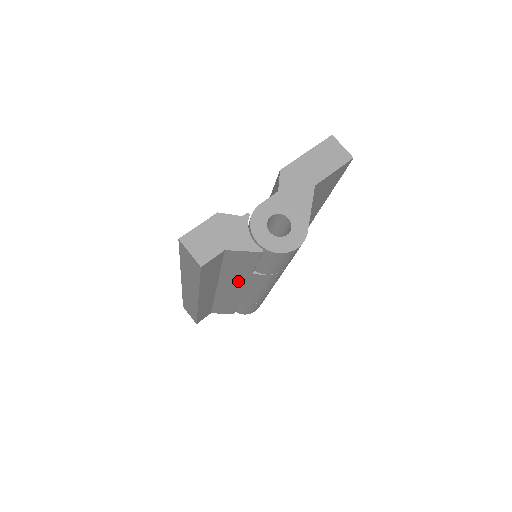
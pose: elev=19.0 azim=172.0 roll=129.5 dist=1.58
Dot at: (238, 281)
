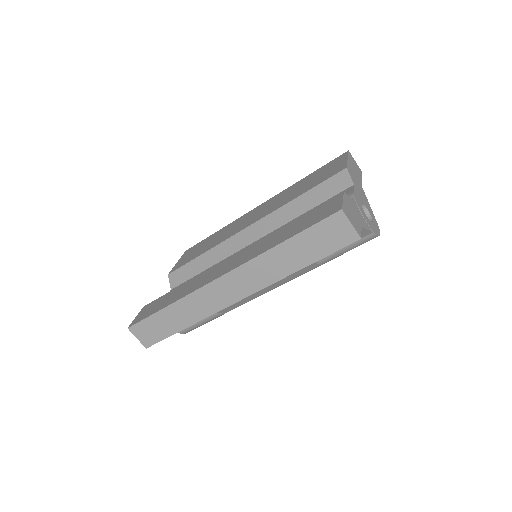
Dot at: occluded
